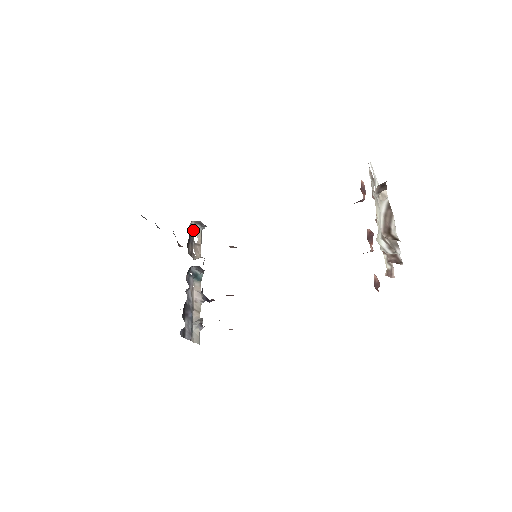
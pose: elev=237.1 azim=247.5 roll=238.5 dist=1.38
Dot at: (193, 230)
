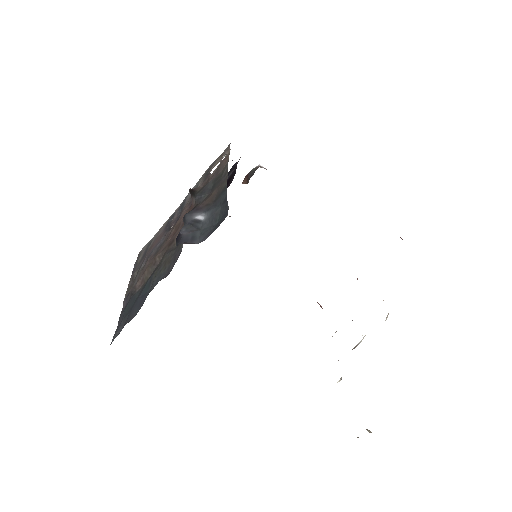
Dot at: occluded
